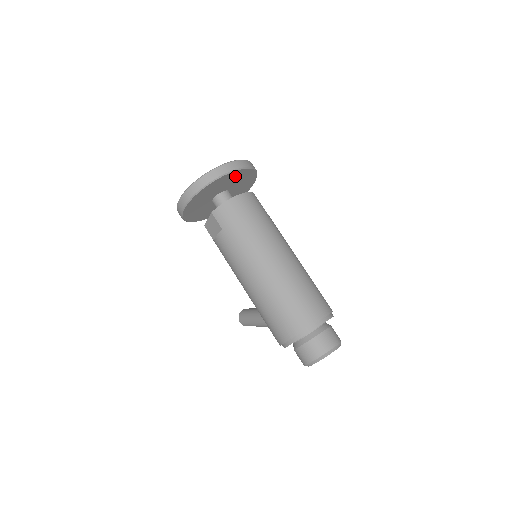
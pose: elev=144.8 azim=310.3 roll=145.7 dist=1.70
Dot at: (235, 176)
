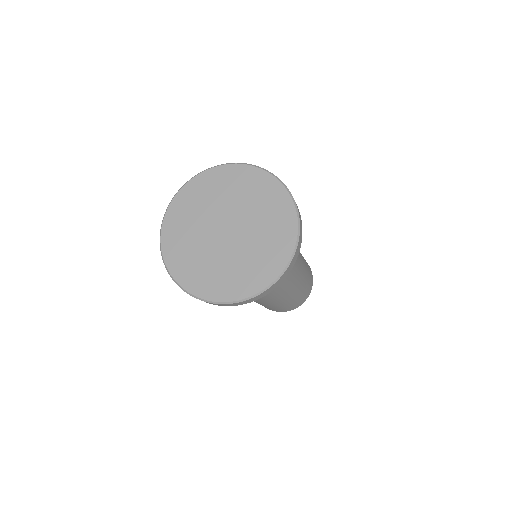
Dot at: occluded
